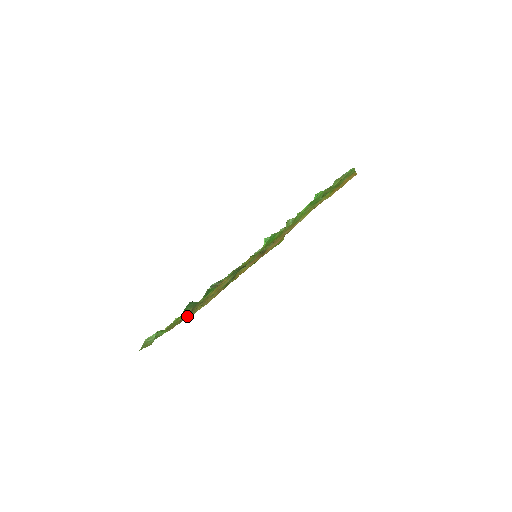
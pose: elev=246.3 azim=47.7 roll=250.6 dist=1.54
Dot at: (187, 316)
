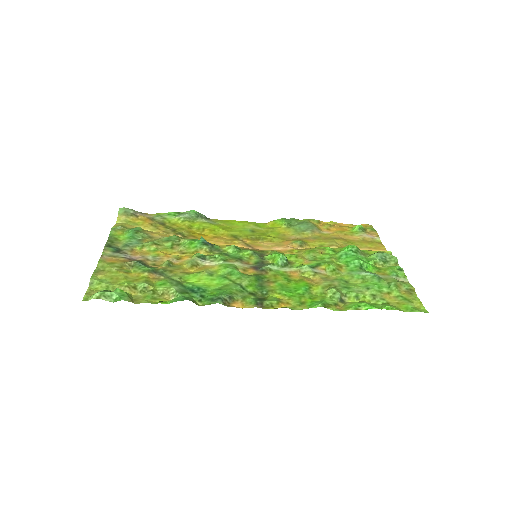
Dot at: (139, 258)
